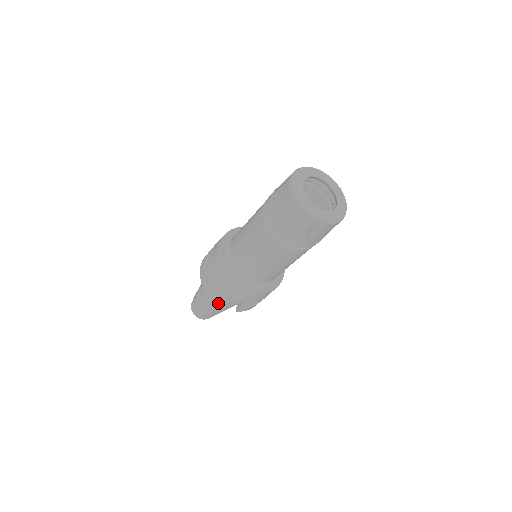
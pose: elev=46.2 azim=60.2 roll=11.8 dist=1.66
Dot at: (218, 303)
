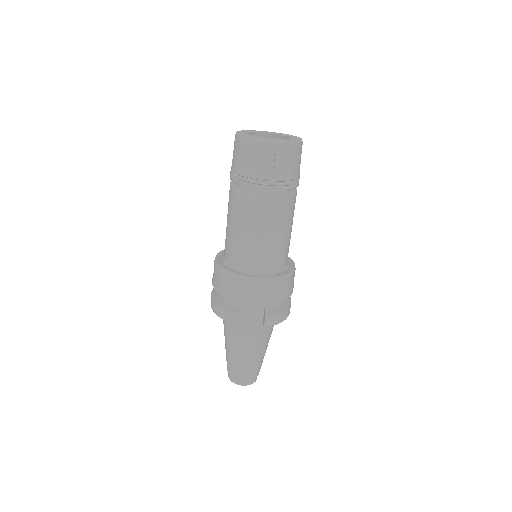
Dot at: (239, 323)
